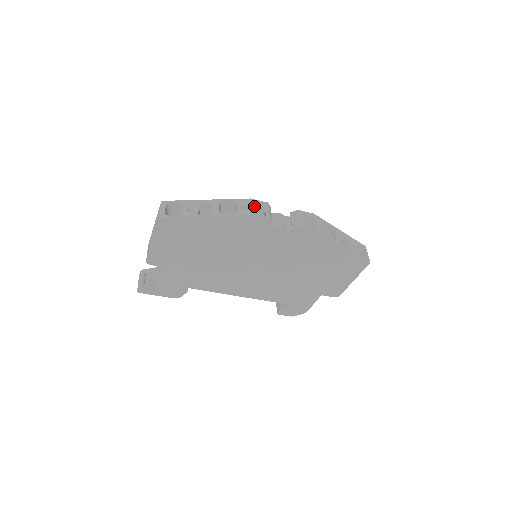
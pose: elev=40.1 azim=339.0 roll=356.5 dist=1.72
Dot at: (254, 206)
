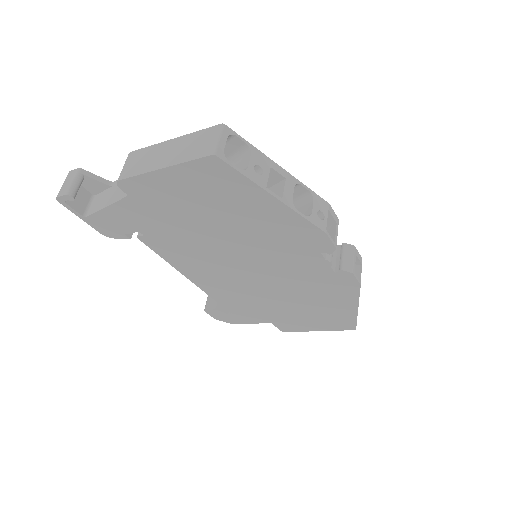
Dot at: occluded
